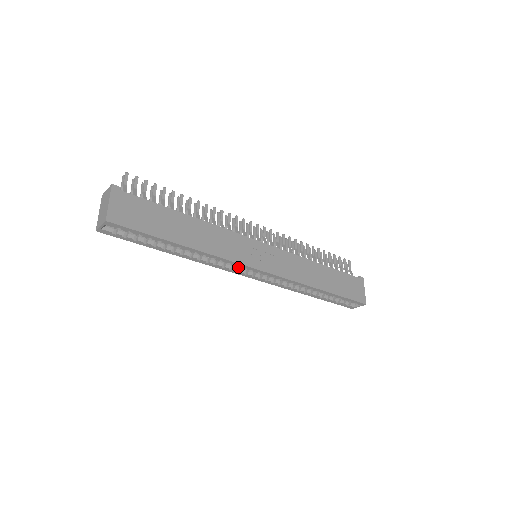
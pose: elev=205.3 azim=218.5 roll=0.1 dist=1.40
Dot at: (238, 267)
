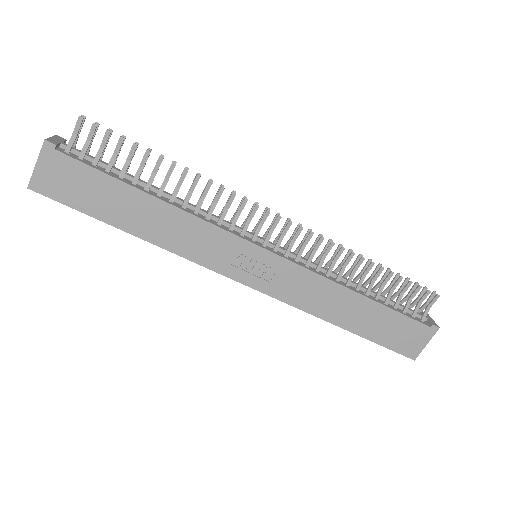
Dot at: occluded
